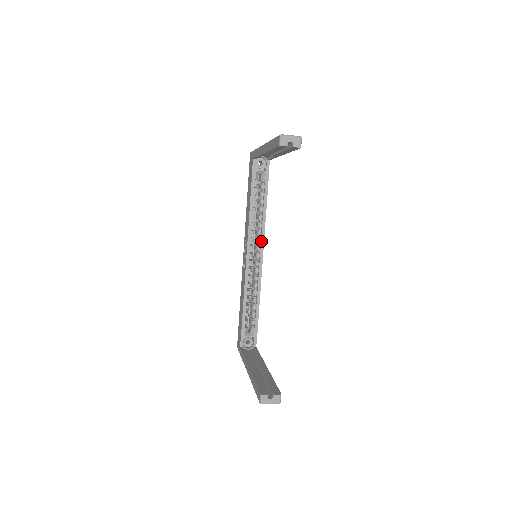
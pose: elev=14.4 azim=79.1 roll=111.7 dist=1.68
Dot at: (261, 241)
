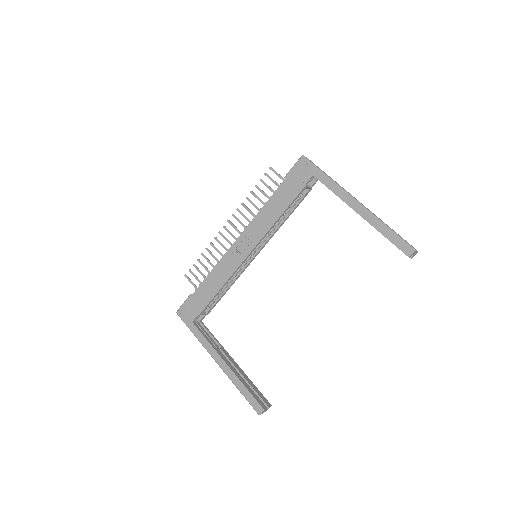
Dot at: (266, 243)
